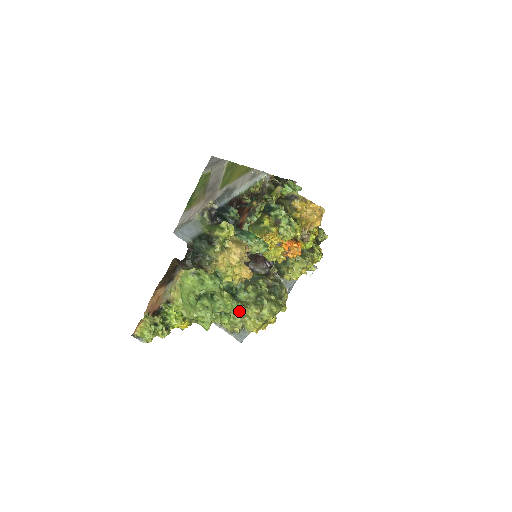
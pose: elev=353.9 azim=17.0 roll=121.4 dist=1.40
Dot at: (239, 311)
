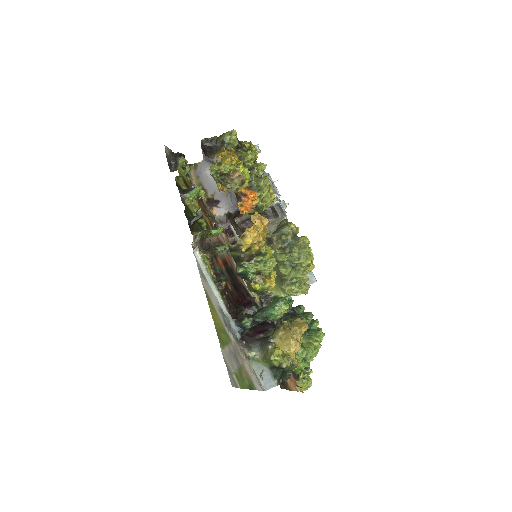
Dot at: occluded
